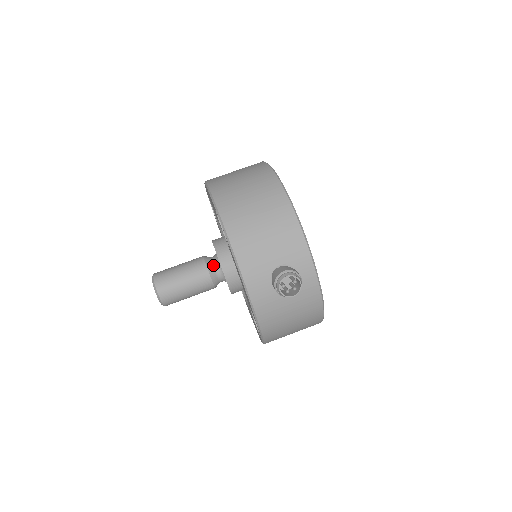
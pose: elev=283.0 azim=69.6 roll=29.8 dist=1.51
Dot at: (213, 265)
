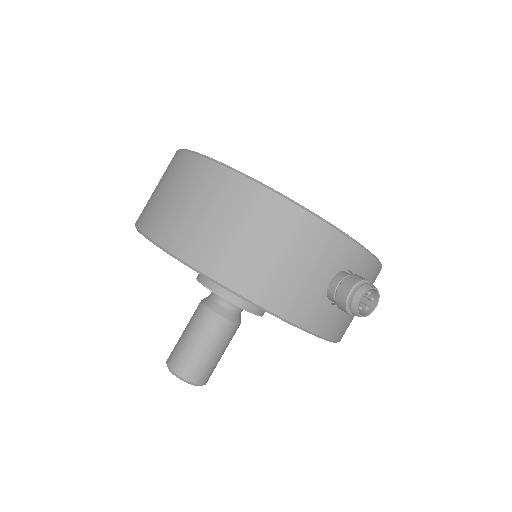
Dot at: (224, 307)
